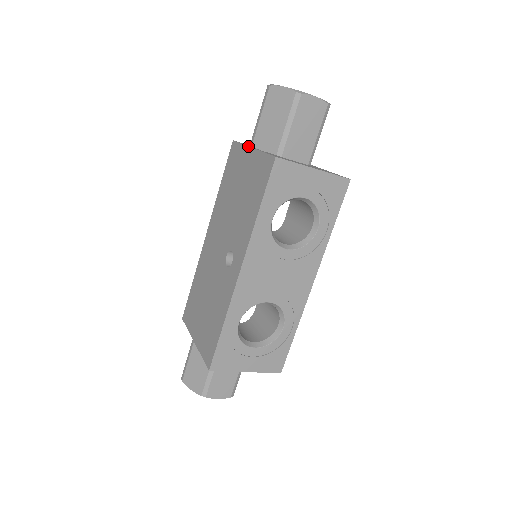
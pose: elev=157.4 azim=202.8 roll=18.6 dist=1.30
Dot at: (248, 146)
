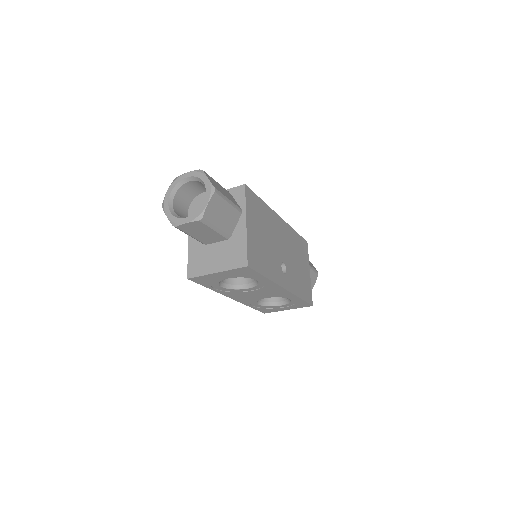
Dot at: occluded
